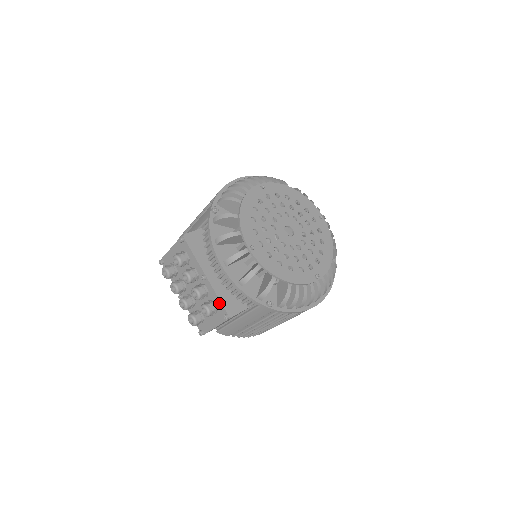
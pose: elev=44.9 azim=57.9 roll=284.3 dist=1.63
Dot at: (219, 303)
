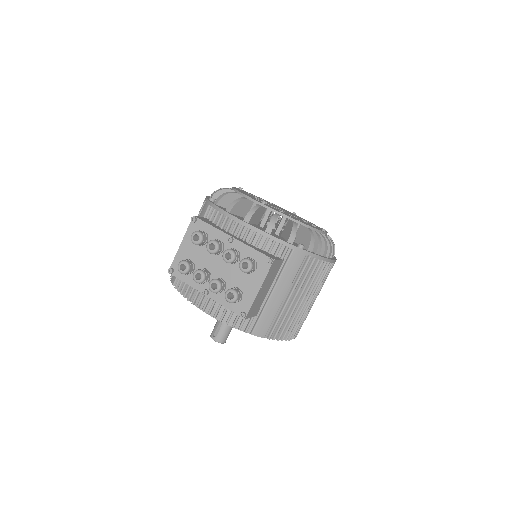
Dot at: (256, 254)
